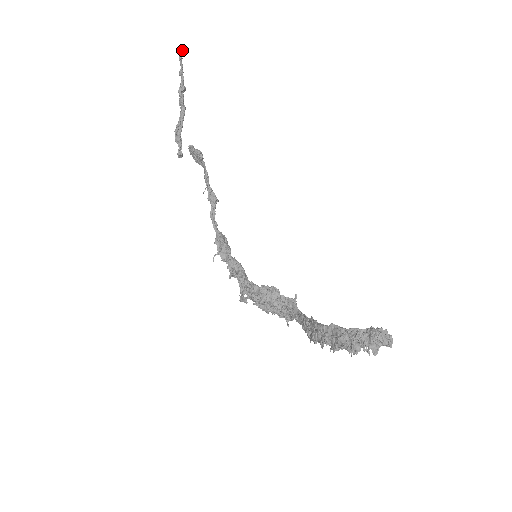
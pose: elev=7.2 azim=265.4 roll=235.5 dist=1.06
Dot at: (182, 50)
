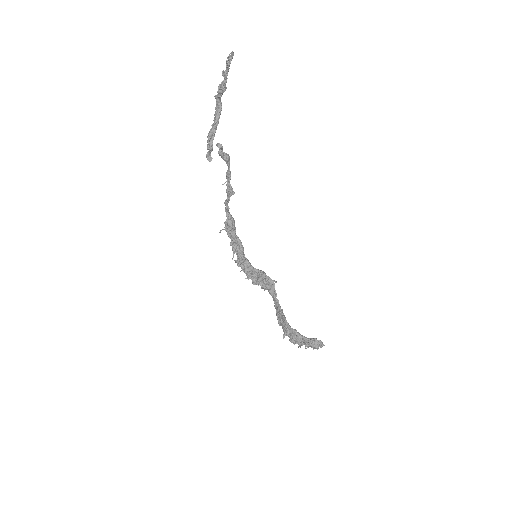
Dot at: (233, 54)
